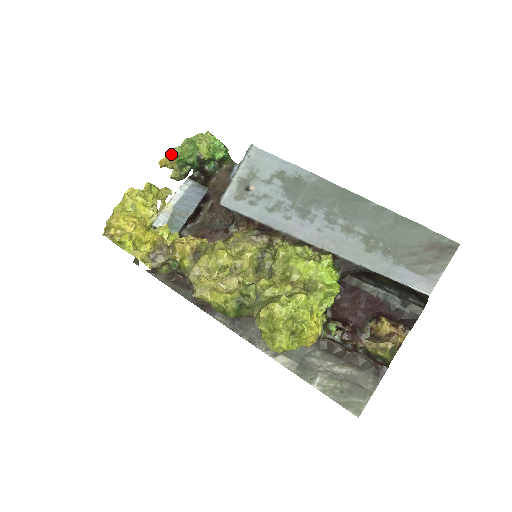
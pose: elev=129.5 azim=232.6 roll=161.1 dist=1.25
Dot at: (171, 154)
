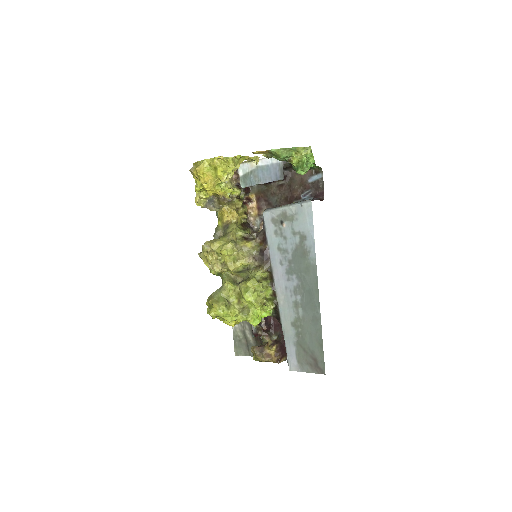
Dot at: (266, 151)
